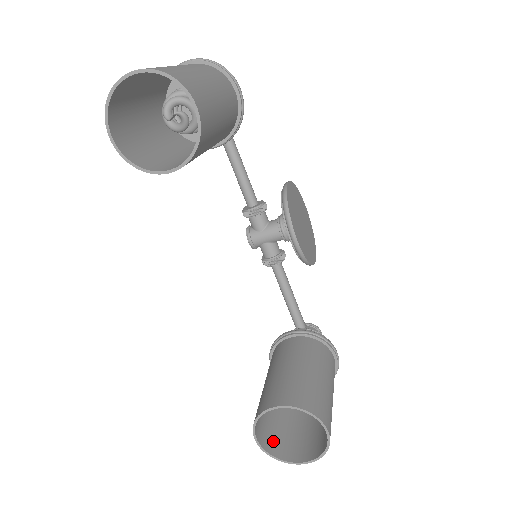
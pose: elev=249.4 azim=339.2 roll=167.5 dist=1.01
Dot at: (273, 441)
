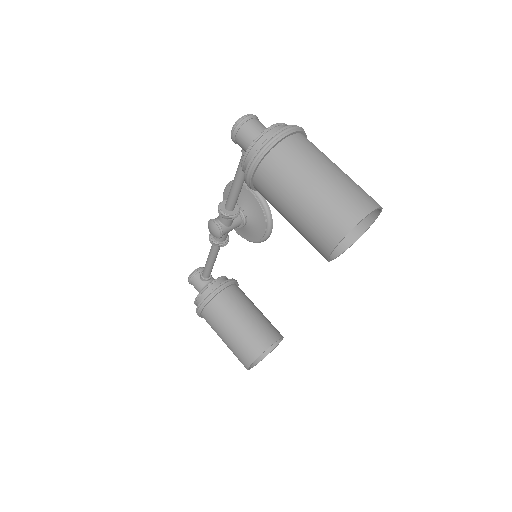
Dot at: occluded
